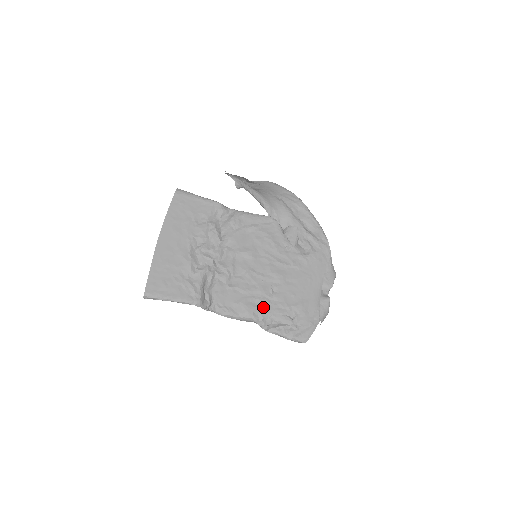
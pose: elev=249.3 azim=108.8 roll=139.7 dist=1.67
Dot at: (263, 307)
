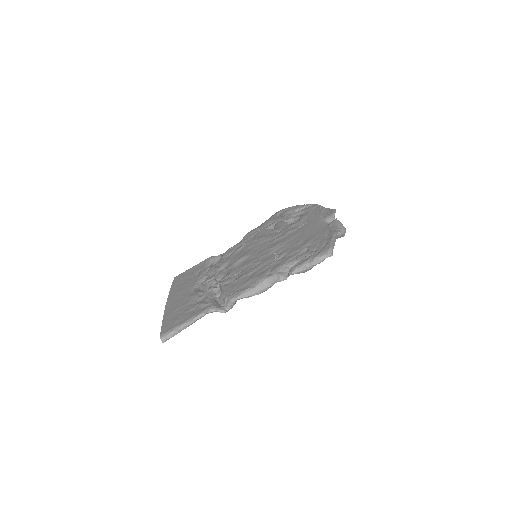
Dot at: (273, 267)
